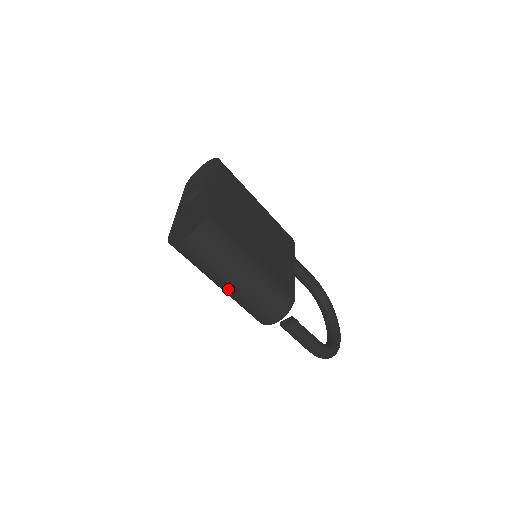
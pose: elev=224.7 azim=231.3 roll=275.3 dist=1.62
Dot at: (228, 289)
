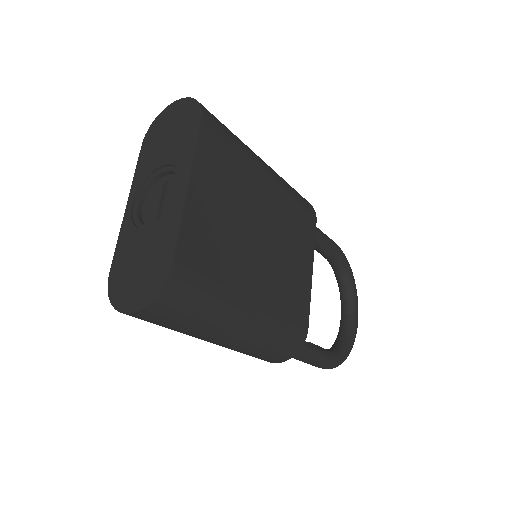
Dot at: occluded
